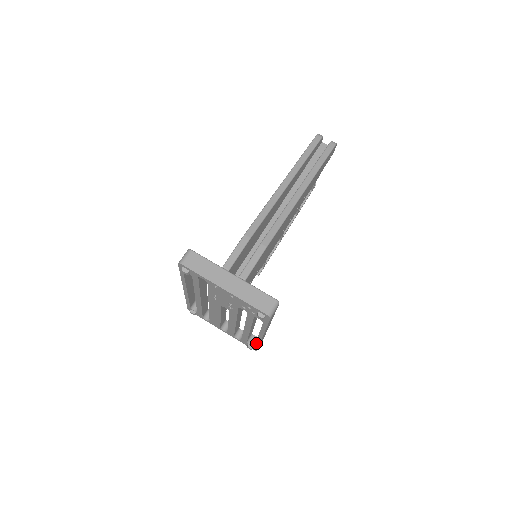
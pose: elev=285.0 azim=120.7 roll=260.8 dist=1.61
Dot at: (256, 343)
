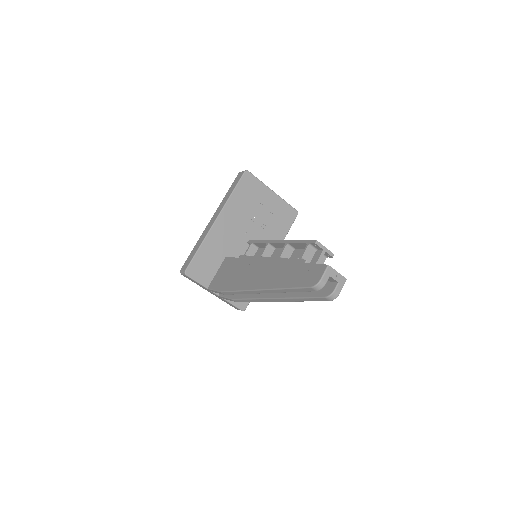
Dot at: occluded
